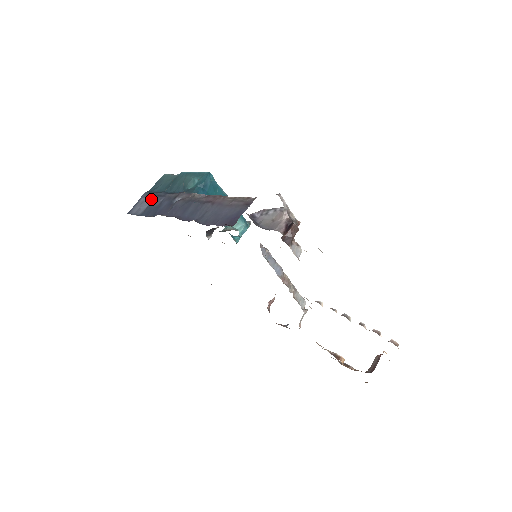
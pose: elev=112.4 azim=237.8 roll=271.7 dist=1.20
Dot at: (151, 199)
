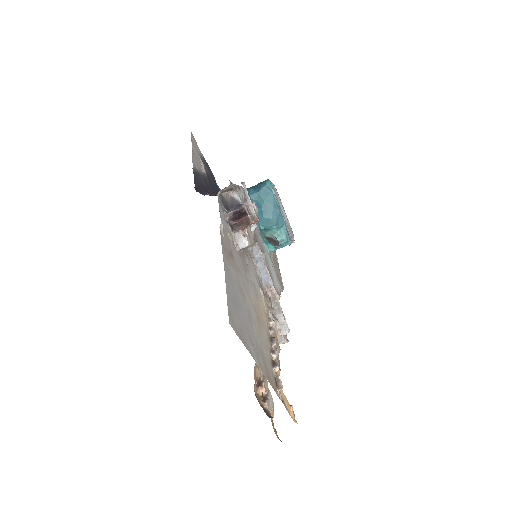
Dot at: occluded
